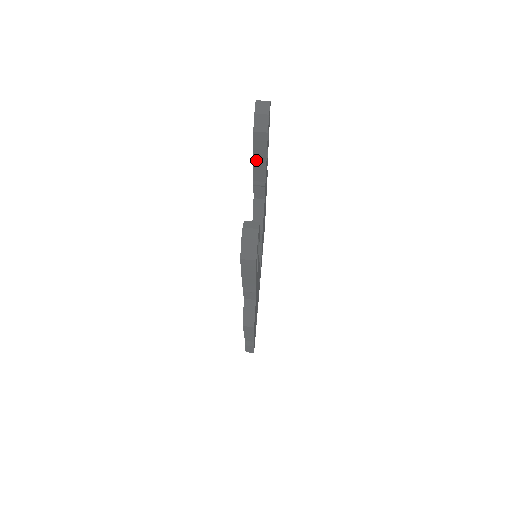
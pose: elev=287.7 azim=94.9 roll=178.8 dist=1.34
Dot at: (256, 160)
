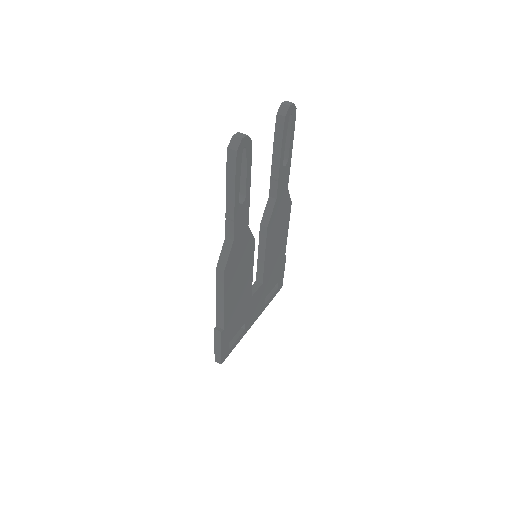
Dot at: (275, 146)
